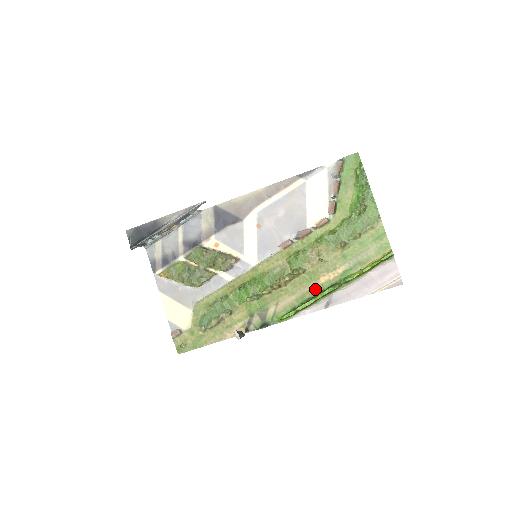
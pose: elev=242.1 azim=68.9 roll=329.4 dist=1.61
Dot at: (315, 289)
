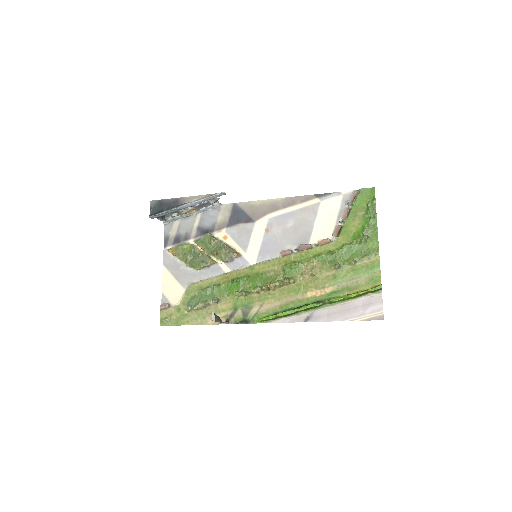
Dot at: (300, 301)
